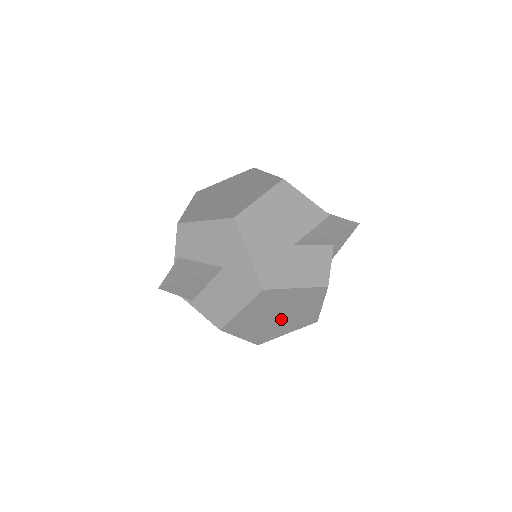
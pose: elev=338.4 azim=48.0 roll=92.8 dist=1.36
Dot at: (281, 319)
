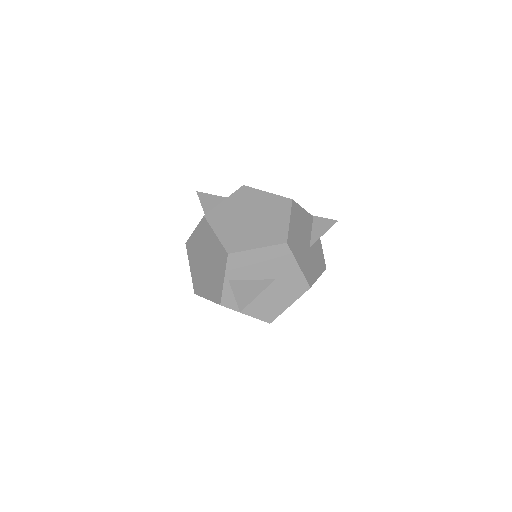
Dot at: occluded
